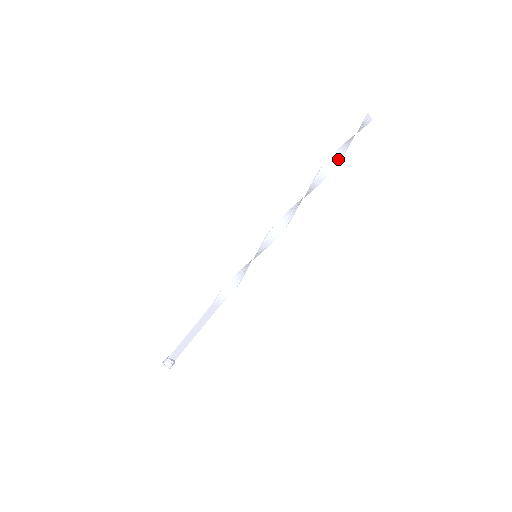
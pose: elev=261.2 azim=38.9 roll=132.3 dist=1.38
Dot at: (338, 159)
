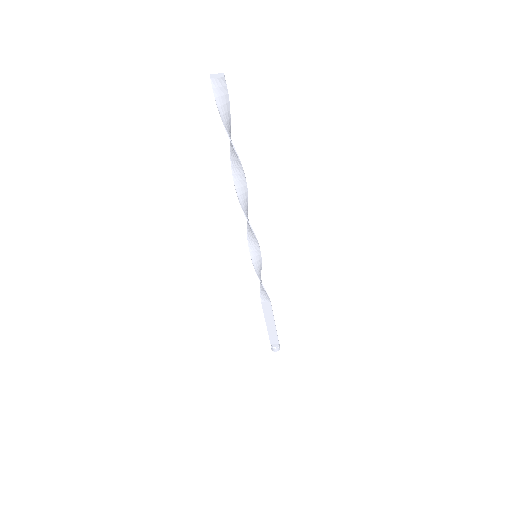
Dot at: (230, 140)
